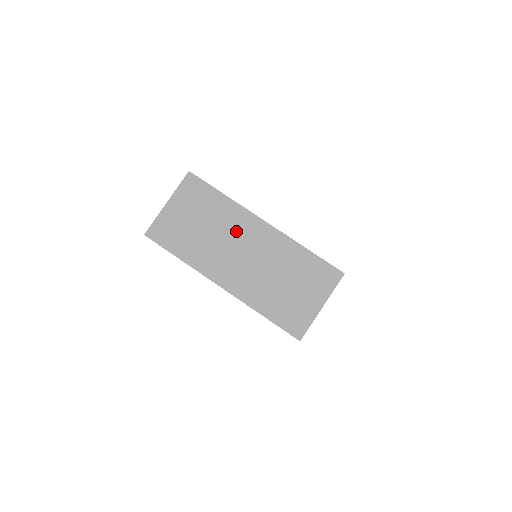
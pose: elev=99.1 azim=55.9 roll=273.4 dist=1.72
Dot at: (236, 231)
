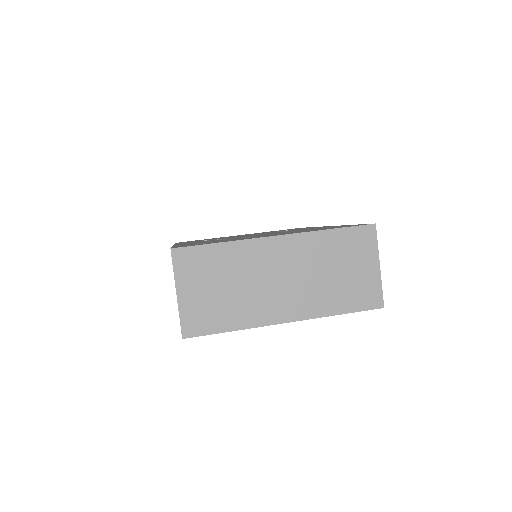
Dot at: (259, 266)
